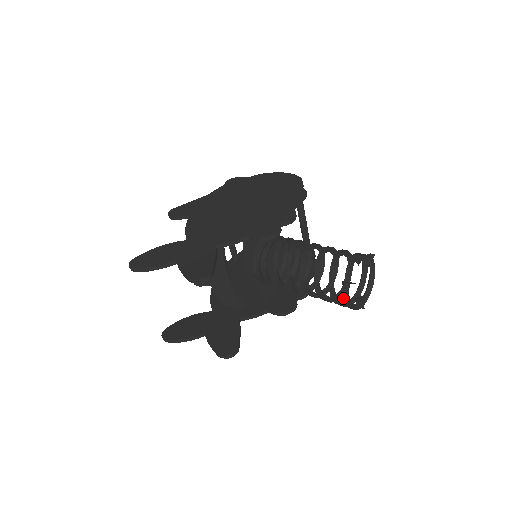
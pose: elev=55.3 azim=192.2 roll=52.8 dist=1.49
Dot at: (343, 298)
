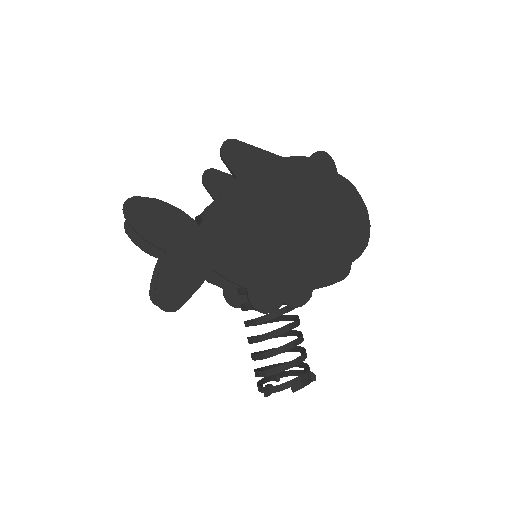
Dot at: (258, 385)
